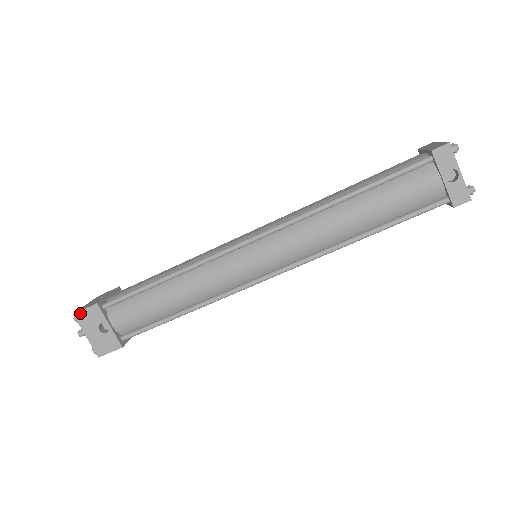
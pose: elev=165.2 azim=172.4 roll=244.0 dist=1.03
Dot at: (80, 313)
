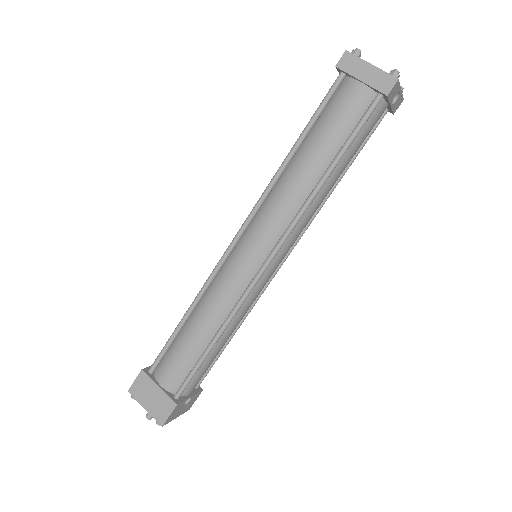
Dot at: (167, 420)
